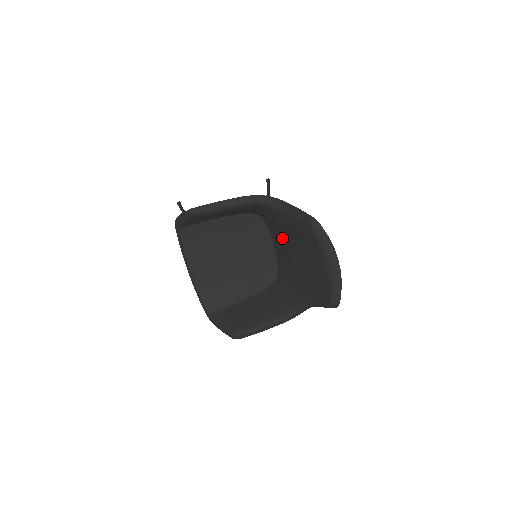
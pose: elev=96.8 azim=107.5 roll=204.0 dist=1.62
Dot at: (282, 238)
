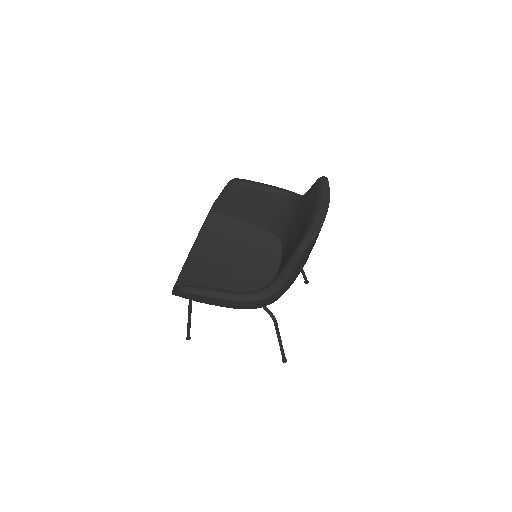
Dot at: (289, 242)
